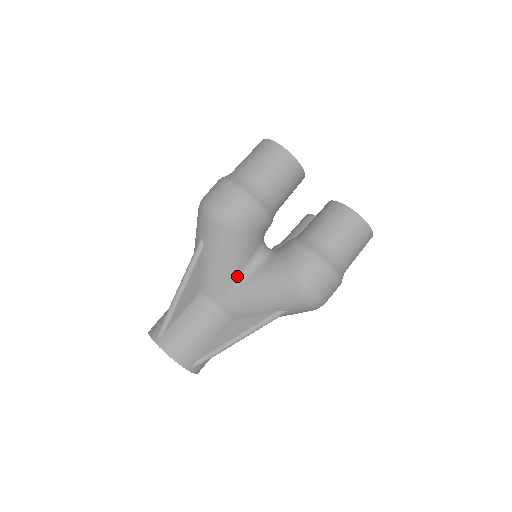
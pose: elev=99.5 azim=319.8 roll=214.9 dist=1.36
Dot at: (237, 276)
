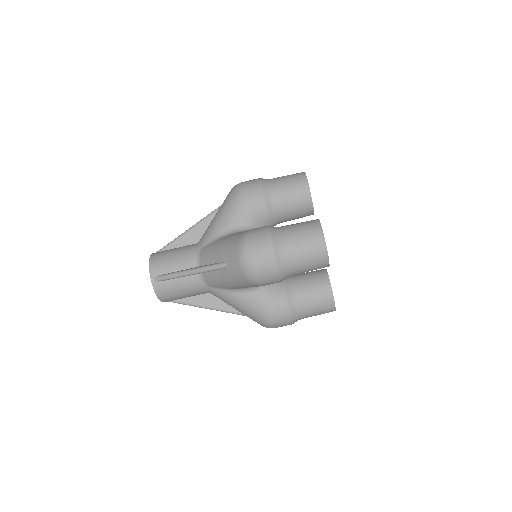
Dot at: (233, 288)
